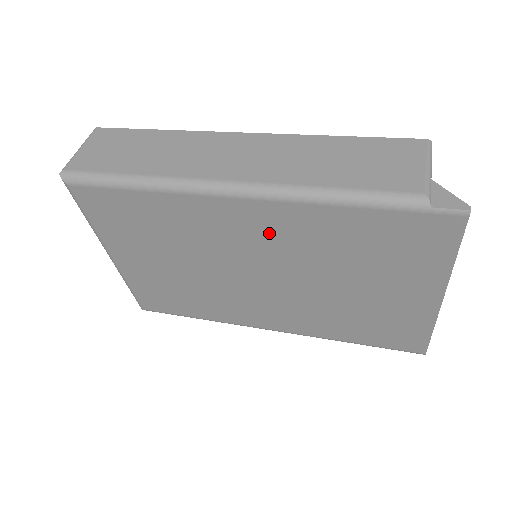
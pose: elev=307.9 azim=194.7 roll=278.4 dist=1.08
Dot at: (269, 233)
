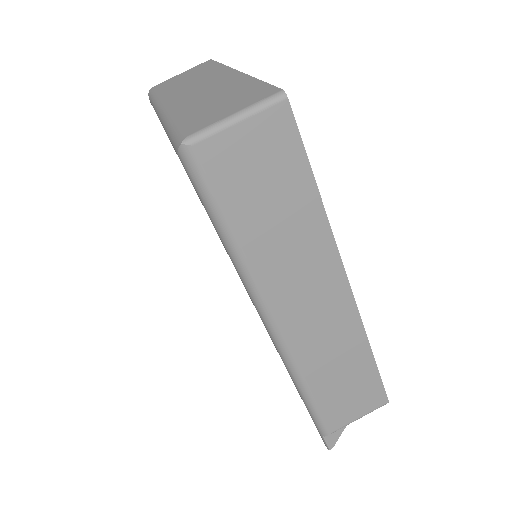
Dot at: occluded
